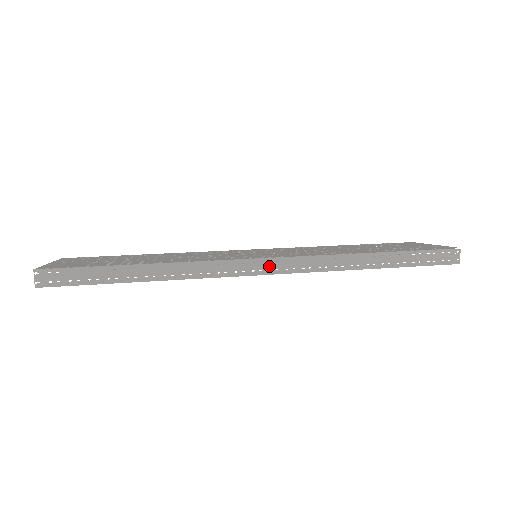
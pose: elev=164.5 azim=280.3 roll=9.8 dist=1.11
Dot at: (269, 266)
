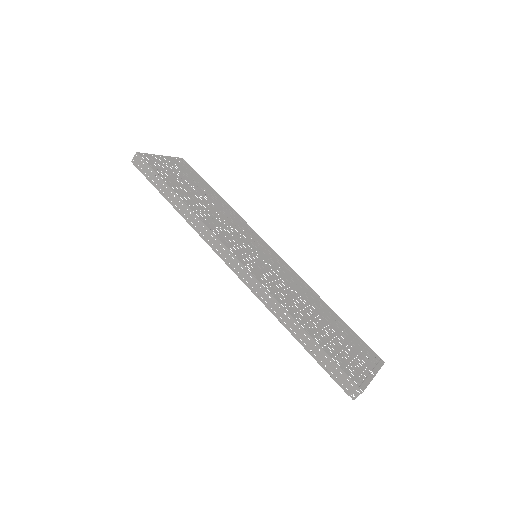
Dot at: (236, 266)
